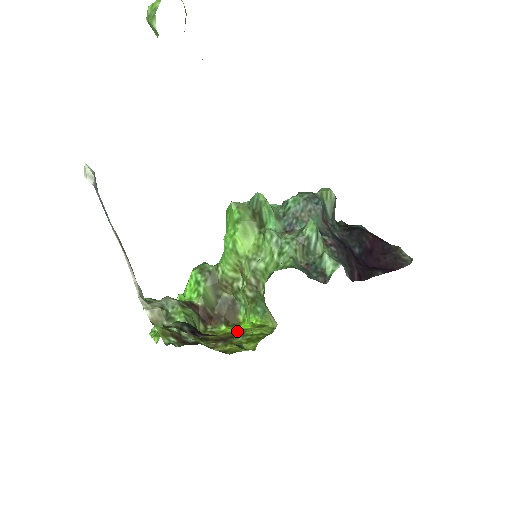
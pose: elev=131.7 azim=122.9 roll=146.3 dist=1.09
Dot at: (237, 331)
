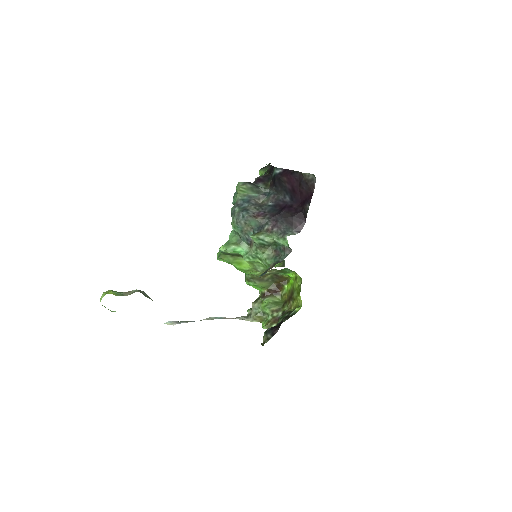
Dot at: (291, 287)
